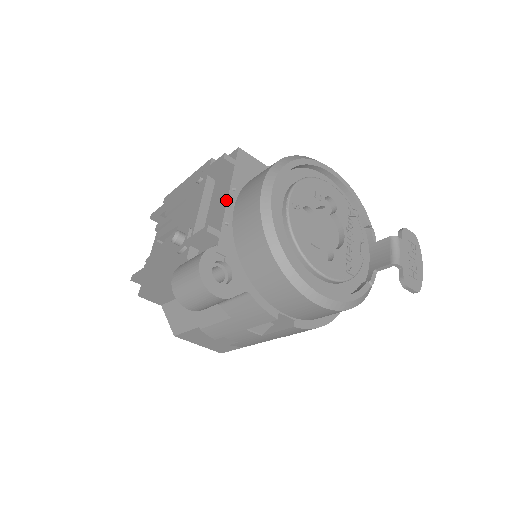
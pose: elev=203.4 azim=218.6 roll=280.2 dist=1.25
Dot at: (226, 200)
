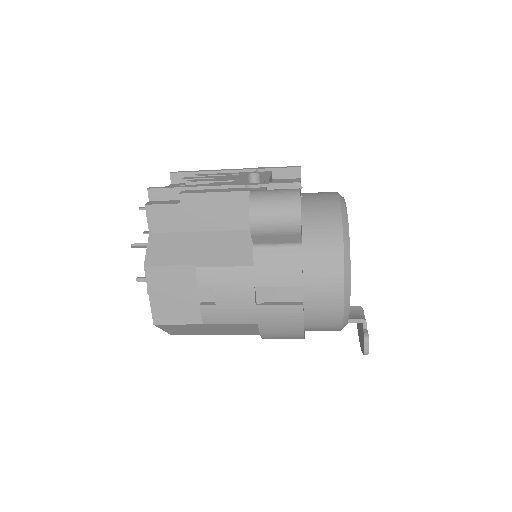
Dot at: occluded
